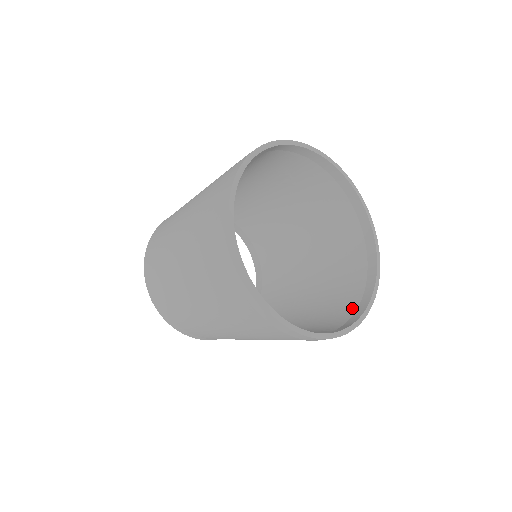
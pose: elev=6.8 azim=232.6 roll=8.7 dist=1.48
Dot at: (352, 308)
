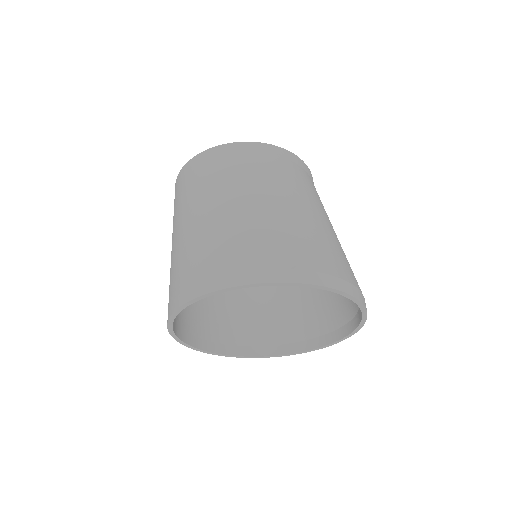
Dot at: (317, 331)
